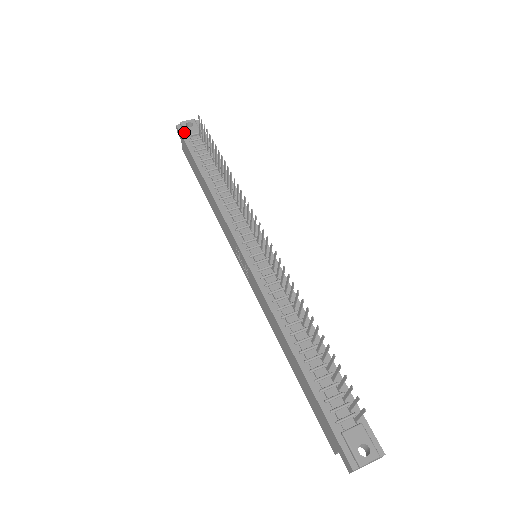
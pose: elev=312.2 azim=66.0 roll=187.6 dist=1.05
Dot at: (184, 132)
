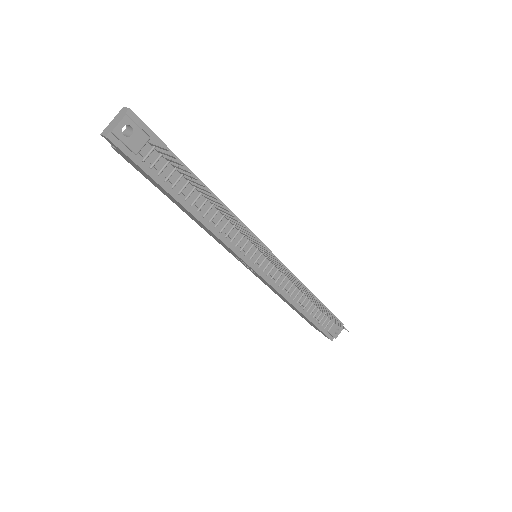
Dot at: (125, 146)
